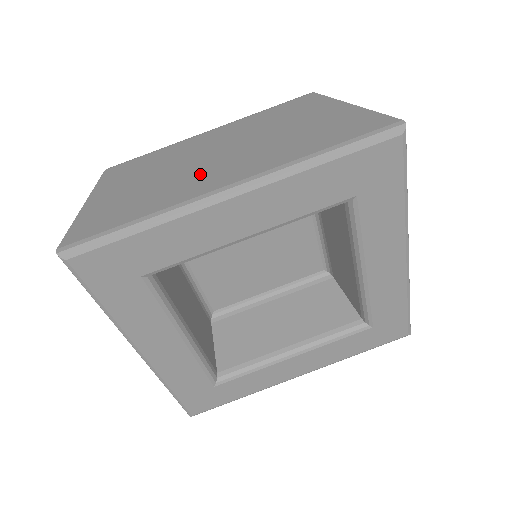
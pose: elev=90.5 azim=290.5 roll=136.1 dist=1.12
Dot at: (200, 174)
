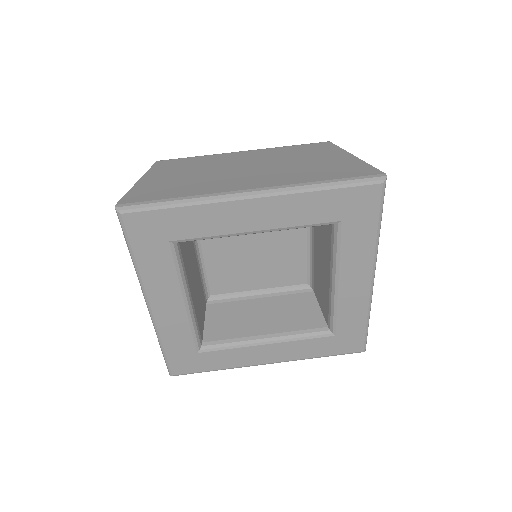
Dot at: (231, 178)
